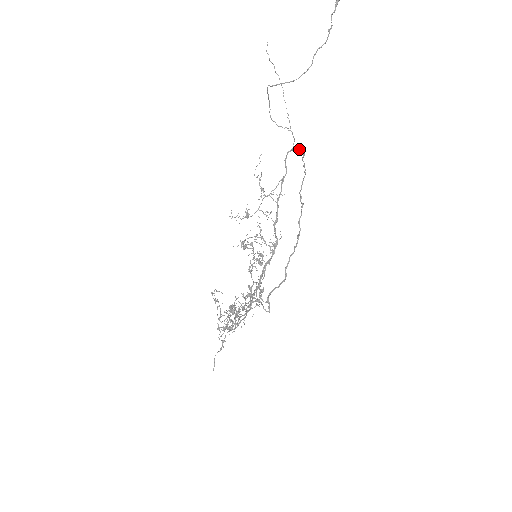
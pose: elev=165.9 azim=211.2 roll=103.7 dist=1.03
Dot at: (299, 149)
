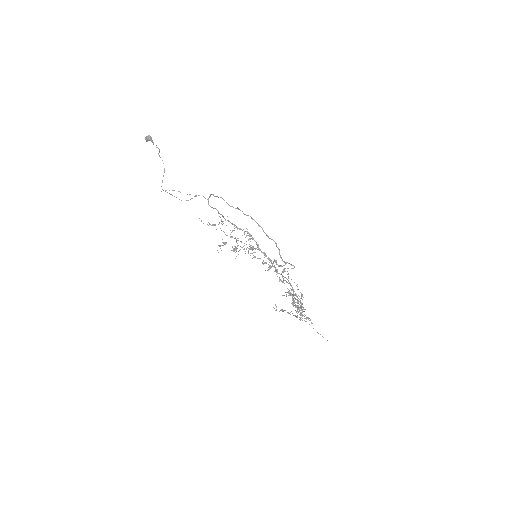
Dot at: (209, 196)
